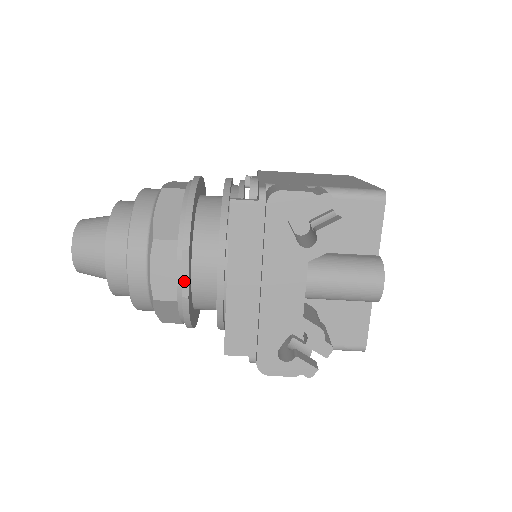
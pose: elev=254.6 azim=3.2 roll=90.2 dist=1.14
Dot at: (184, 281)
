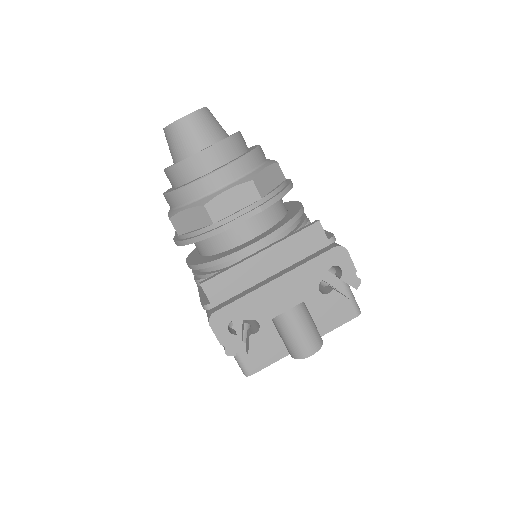
Dot at: (236, 221)
